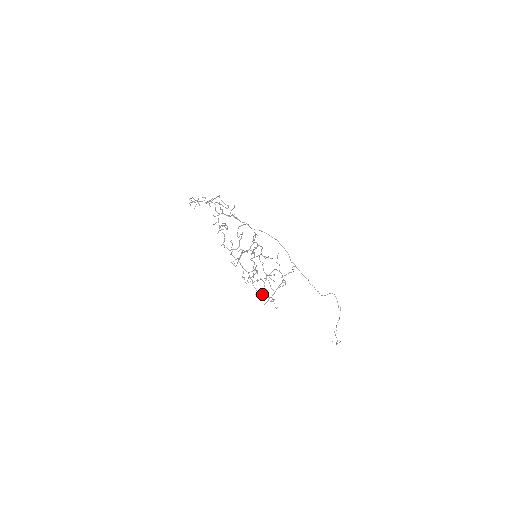
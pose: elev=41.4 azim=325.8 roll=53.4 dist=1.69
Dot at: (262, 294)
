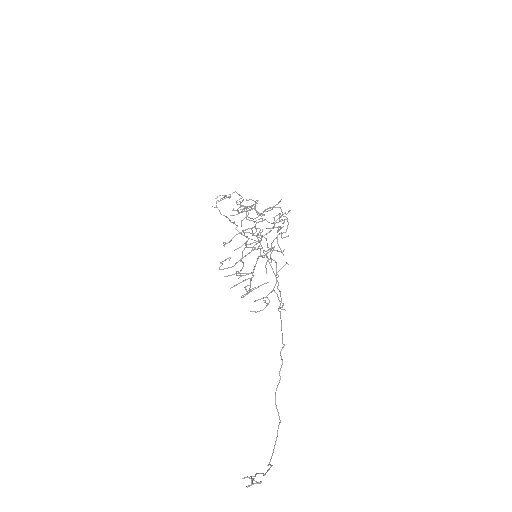
Dot at: (240, 275)
